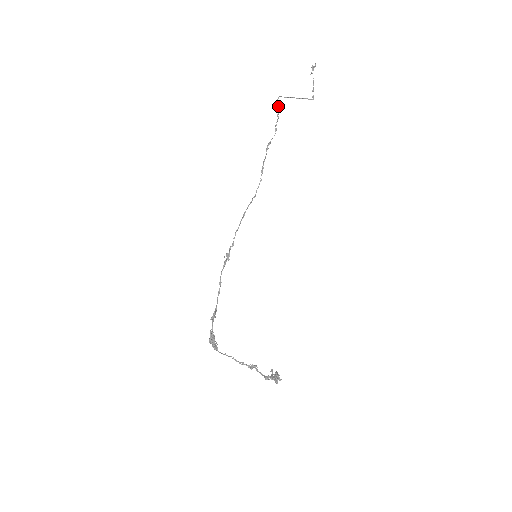
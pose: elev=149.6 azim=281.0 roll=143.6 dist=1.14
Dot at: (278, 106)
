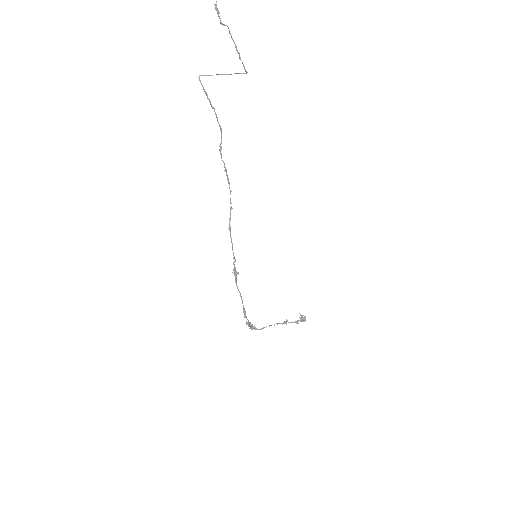
Dot at: (205, 92)
